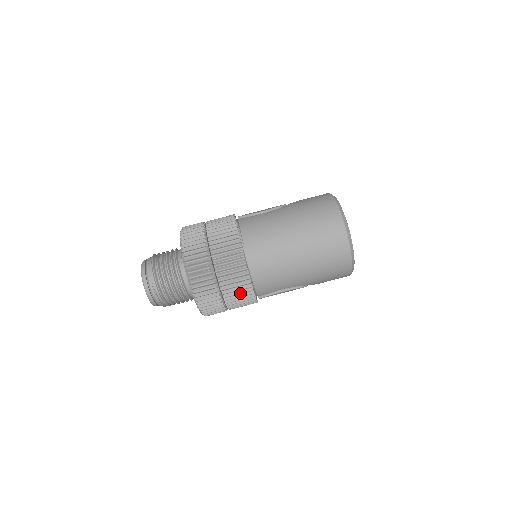
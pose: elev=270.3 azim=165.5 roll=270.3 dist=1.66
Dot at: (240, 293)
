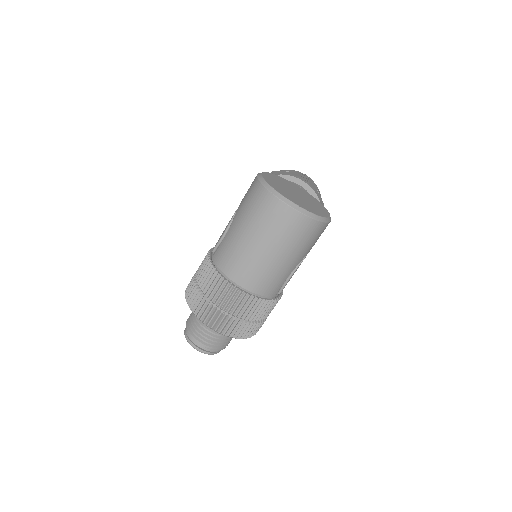
Dot at: (259, 309)
